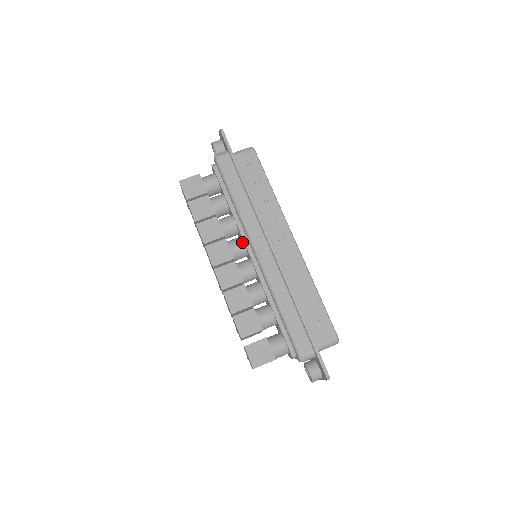
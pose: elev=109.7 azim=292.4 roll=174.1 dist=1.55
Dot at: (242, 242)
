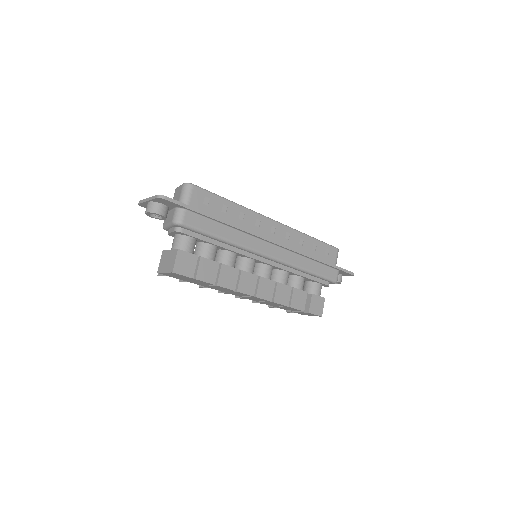
Dot at: (250, 260)
